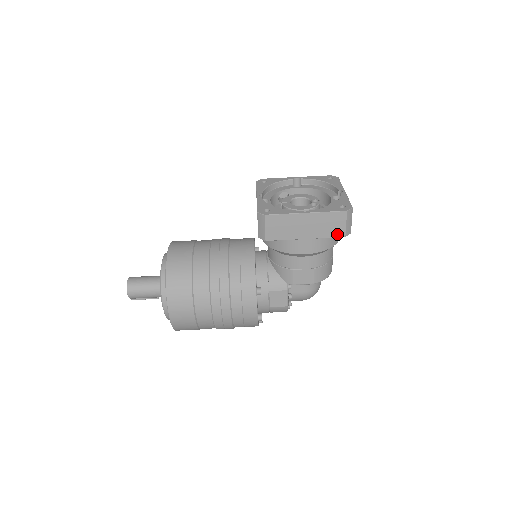
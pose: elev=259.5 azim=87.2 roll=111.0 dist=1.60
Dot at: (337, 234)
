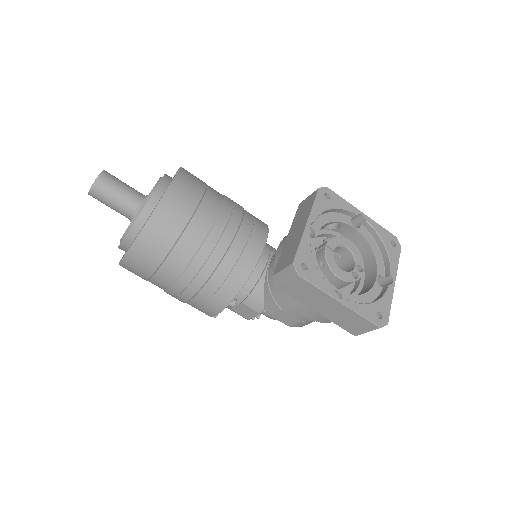
Dot at: (351, 330)
